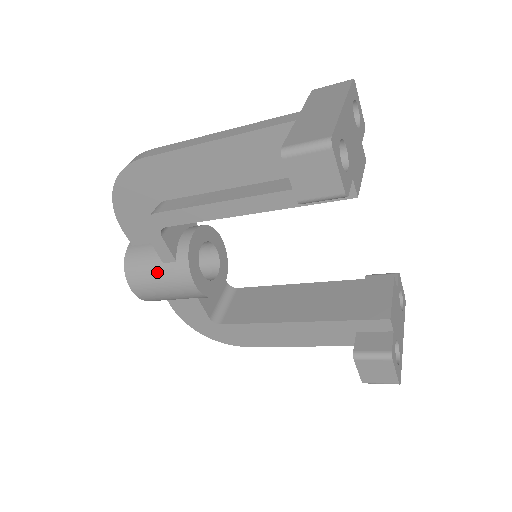
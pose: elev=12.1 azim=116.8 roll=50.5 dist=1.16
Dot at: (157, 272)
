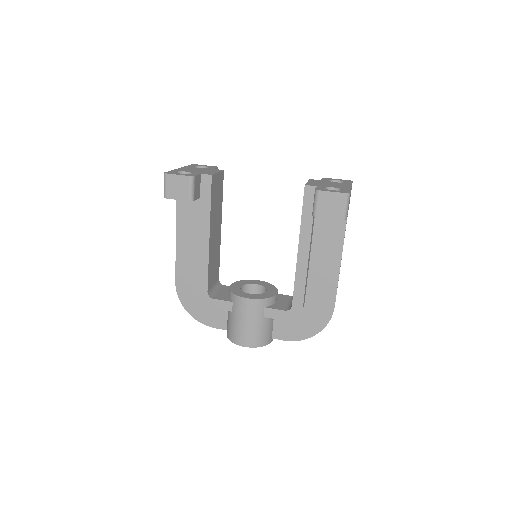
Dot at: (235, 319)
